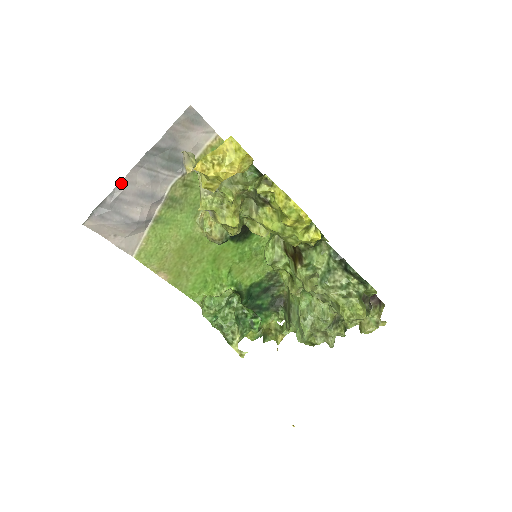
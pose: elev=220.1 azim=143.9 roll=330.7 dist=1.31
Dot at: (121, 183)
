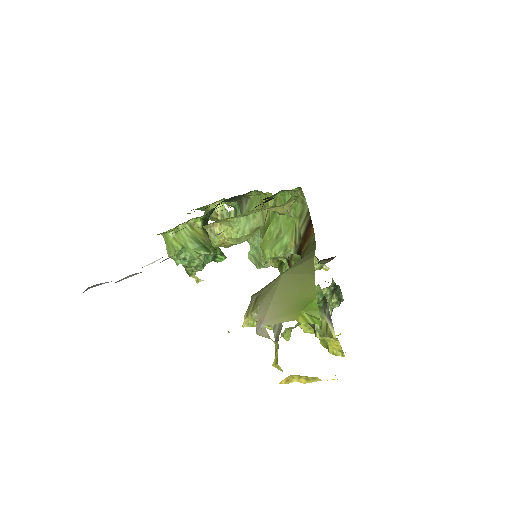
Dot at: (140, 272)
